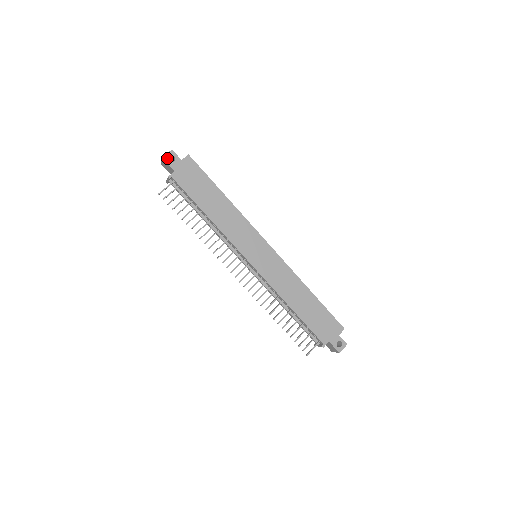
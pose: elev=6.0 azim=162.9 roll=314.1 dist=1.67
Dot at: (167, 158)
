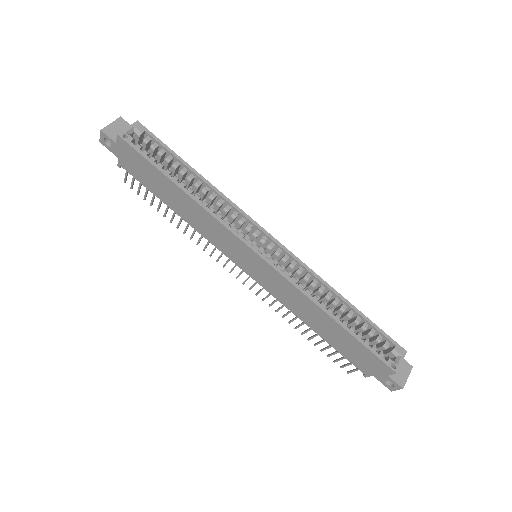
Dot at: (103, 142)
